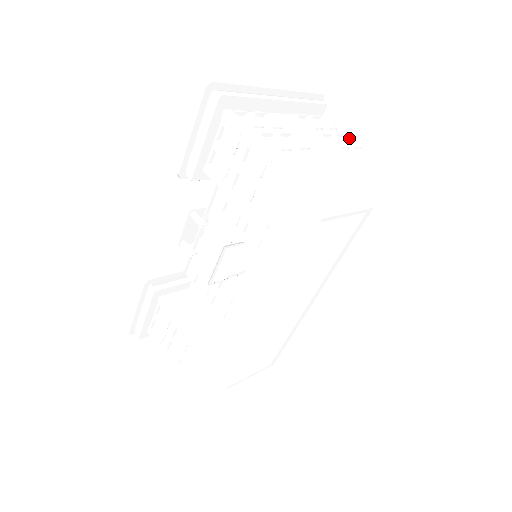
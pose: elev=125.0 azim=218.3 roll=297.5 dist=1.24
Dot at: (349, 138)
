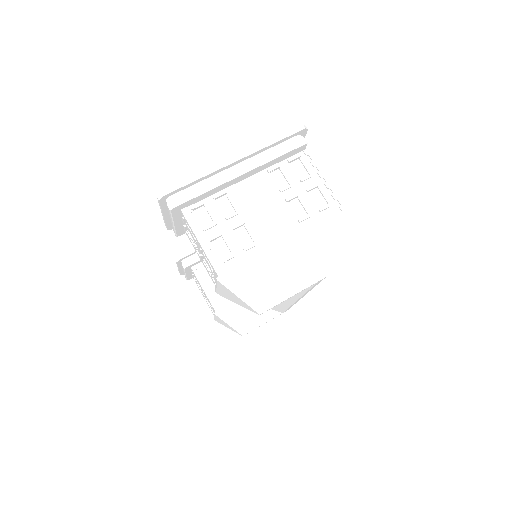
Dot at: (322, 189)
